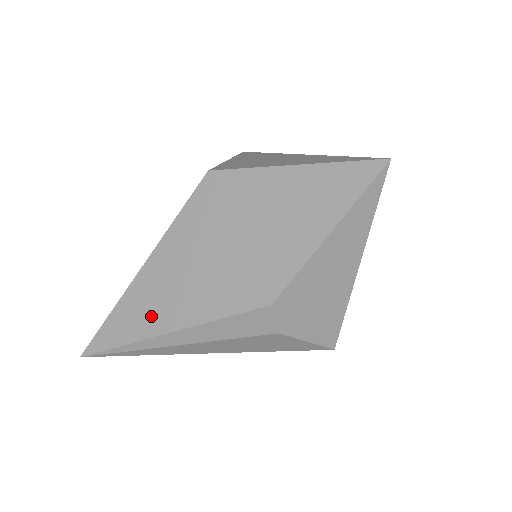
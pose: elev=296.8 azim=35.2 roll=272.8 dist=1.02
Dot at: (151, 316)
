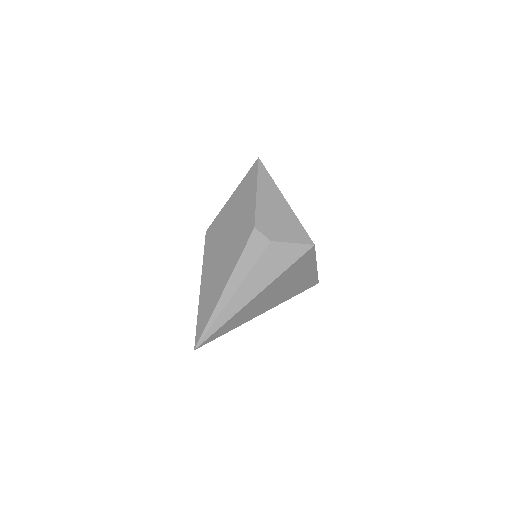
Dot at: (215, 292)
